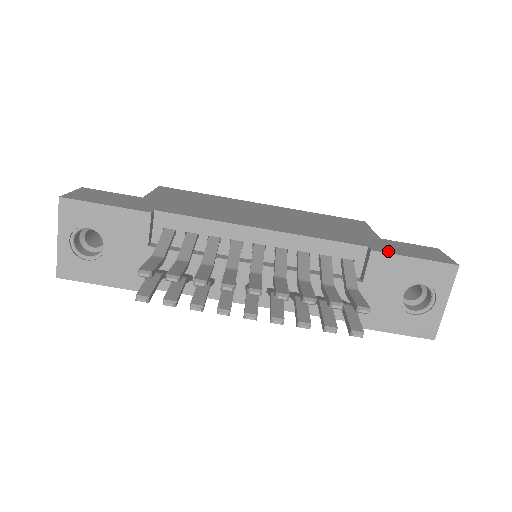
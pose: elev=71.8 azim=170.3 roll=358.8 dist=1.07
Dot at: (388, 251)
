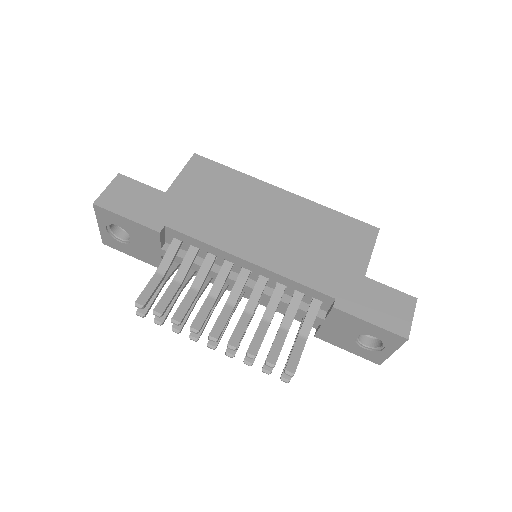
Dot at: (350, 309)
